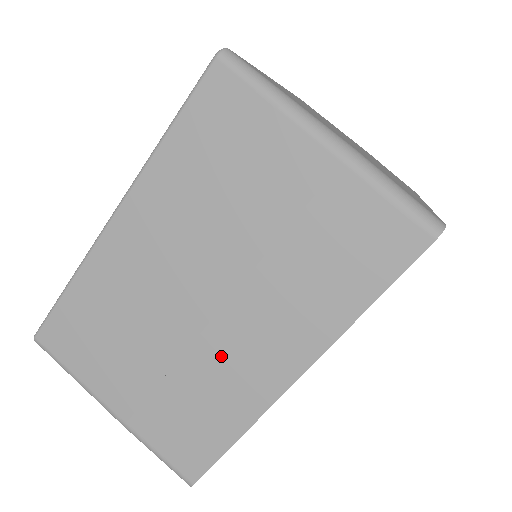
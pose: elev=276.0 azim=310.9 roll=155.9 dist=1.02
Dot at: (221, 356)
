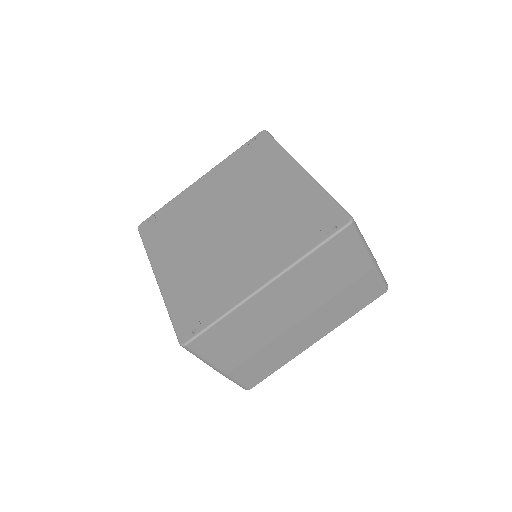
Dot at: occluded
